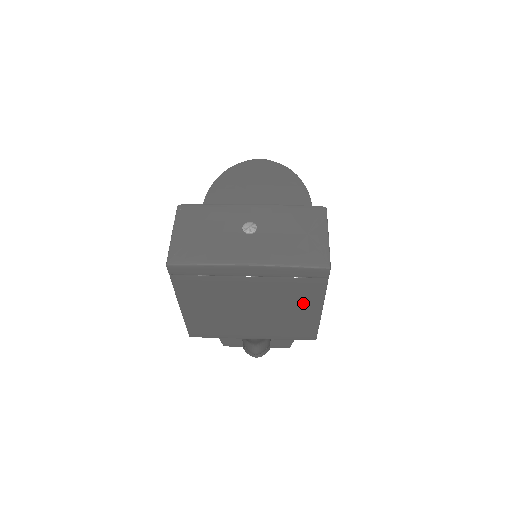
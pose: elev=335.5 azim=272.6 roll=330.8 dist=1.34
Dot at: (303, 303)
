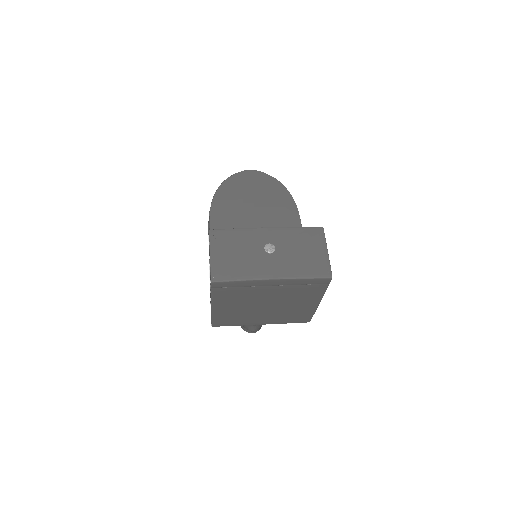
Dot at: (307, 300)
